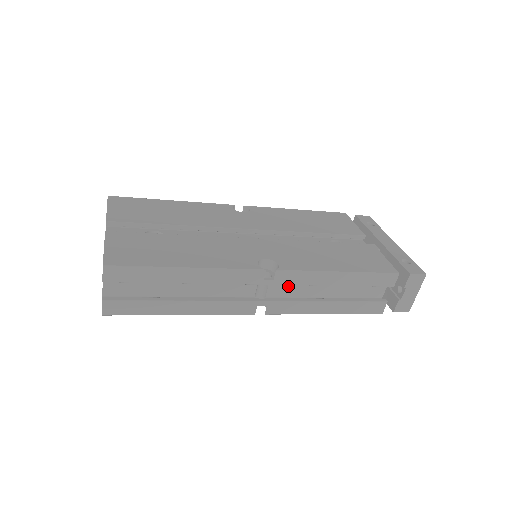
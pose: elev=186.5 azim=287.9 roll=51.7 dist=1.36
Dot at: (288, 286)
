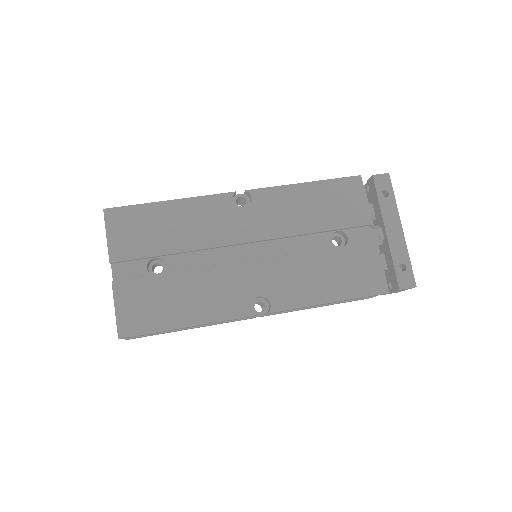
Dot at: occluded
